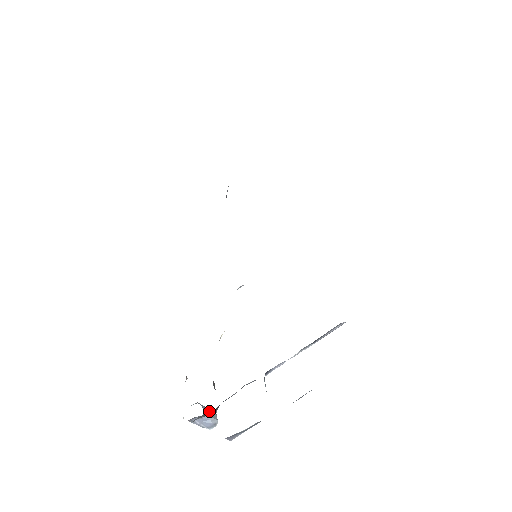
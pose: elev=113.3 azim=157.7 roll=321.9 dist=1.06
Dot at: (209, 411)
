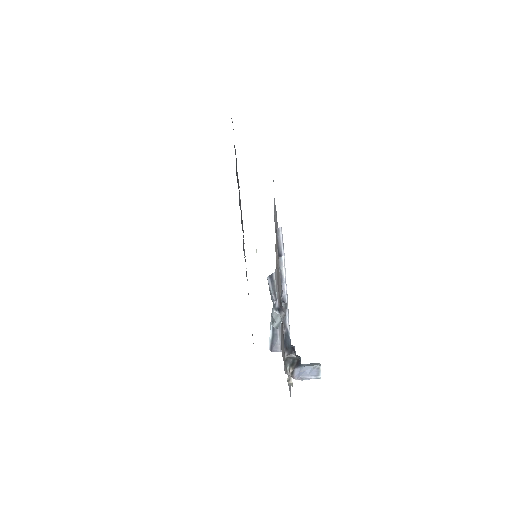
Dot at: (286, 356)
